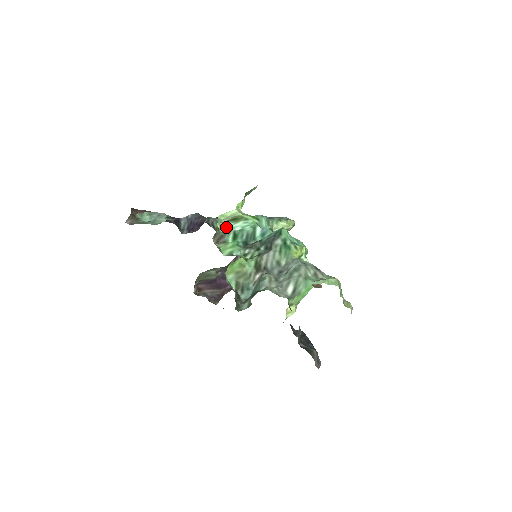
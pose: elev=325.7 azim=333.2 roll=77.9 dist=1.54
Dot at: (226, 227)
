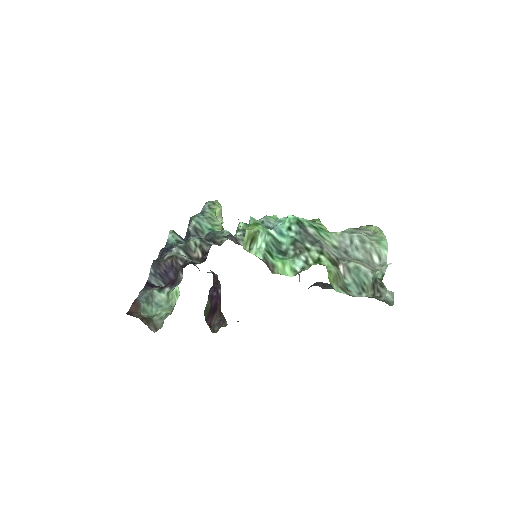
Dot at: (257, 252)
